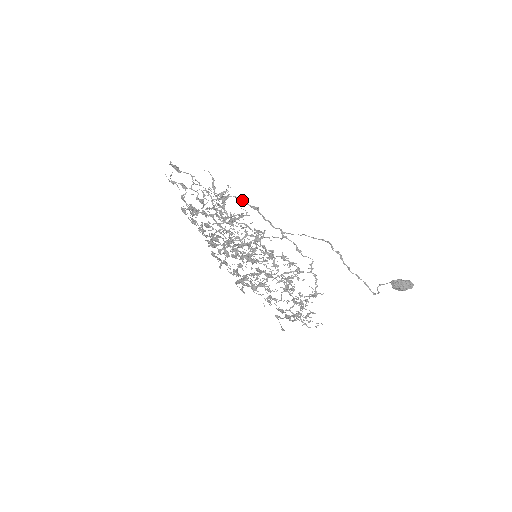
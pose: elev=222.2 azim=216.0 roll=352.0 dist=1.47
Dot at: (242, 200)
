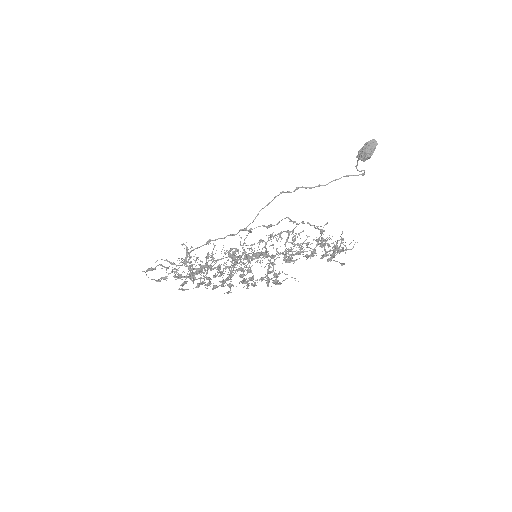
Dot at: occluded
